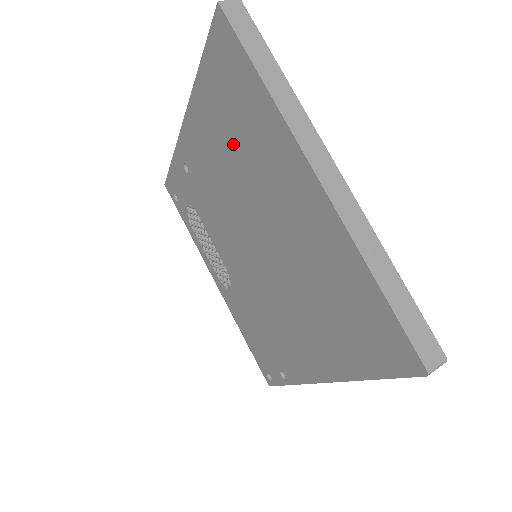
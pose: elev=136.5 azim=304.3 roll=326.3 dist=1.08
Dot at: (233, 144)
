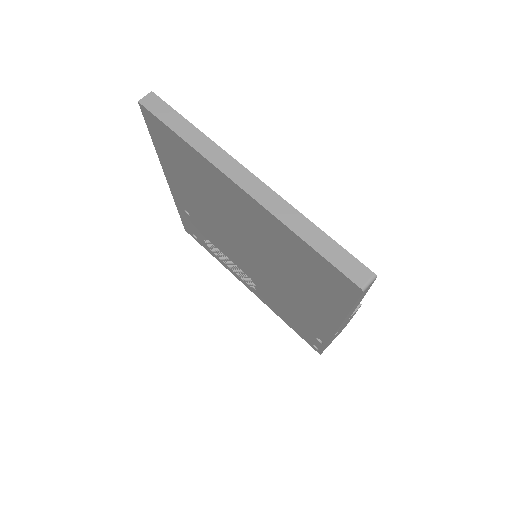
Dot at: (196, 185)
